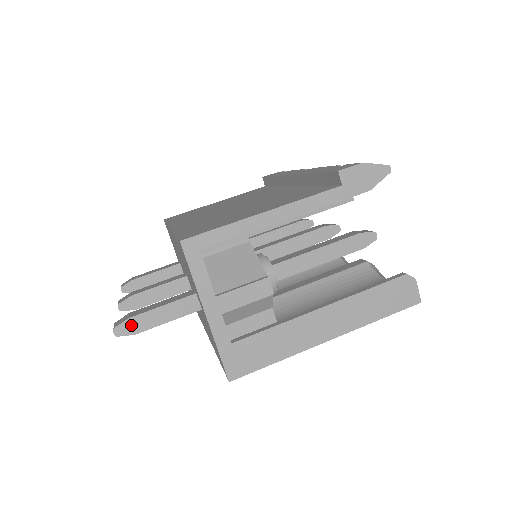
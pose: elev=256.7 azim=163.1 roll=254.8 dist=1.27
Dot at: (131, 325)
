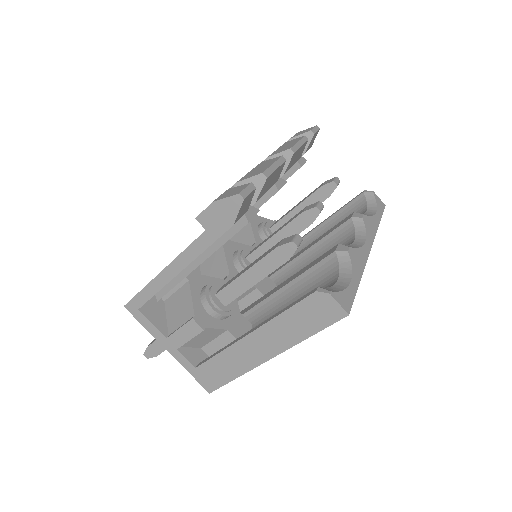
Dot at: (151, 351)
